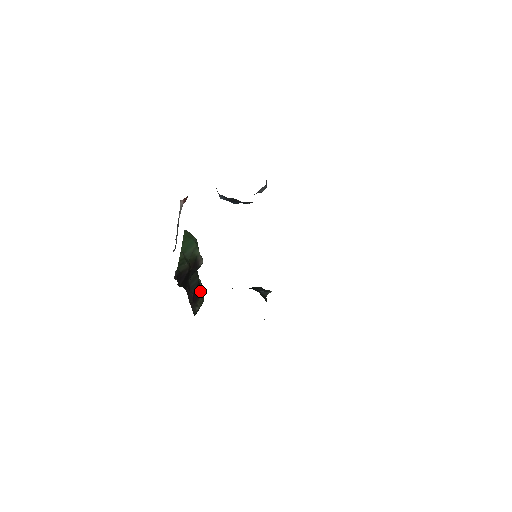
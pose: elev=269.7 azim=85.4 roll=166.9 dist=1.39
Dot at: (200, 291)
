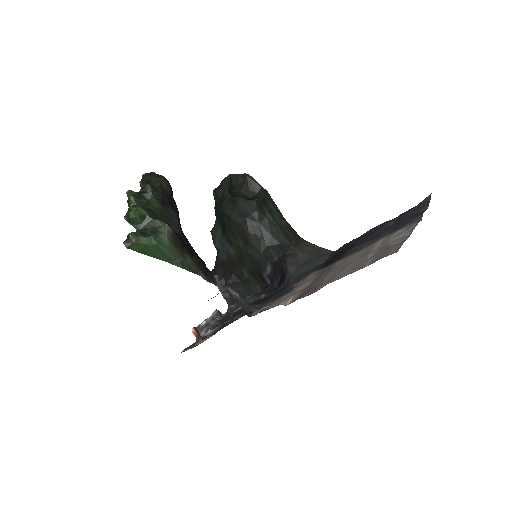
Dot at: (163, 194)
